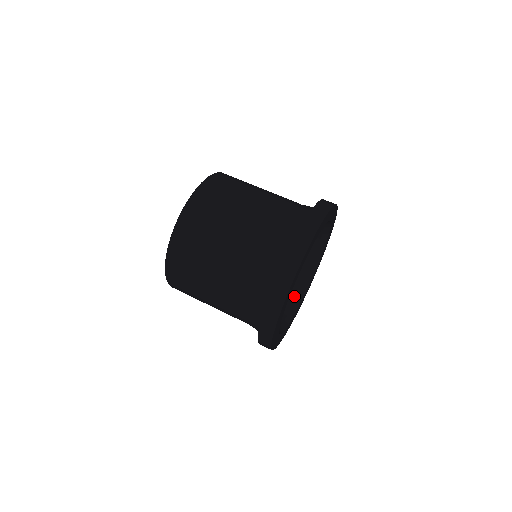
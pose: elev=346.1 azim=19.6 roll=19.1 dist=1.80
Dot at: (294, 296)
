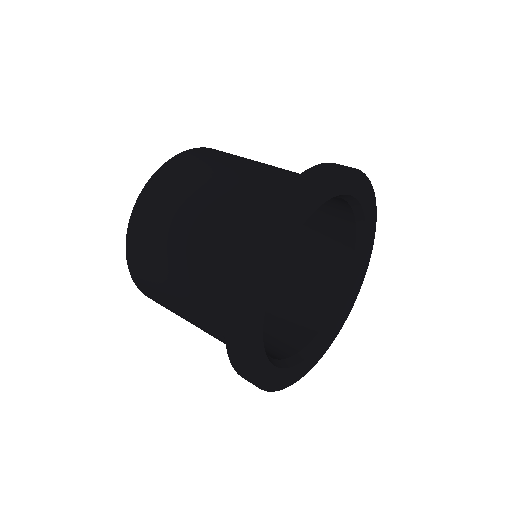
Dot at: (290, 352)
